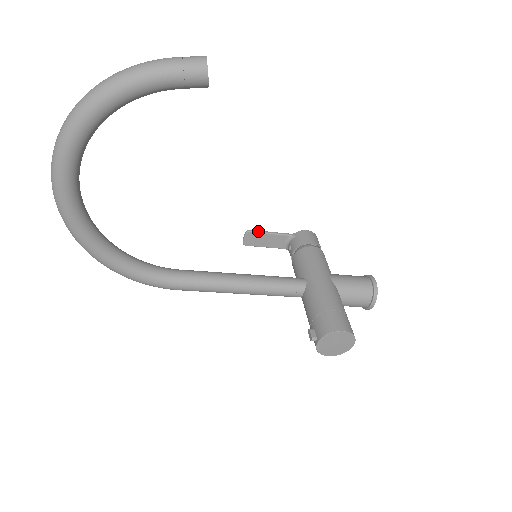
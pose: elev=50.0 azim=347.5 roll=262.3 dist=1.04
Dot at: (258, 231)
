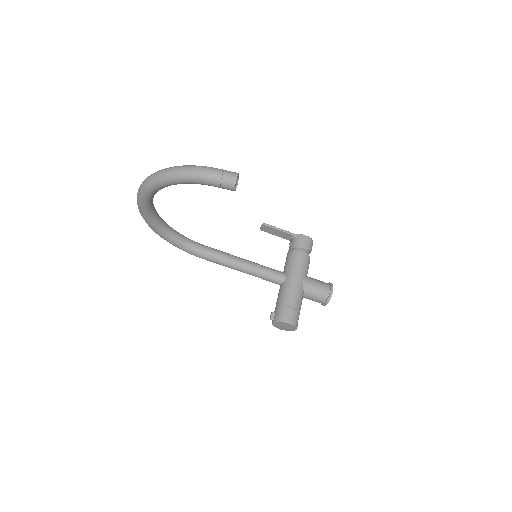
Dot at: (272, 226)
